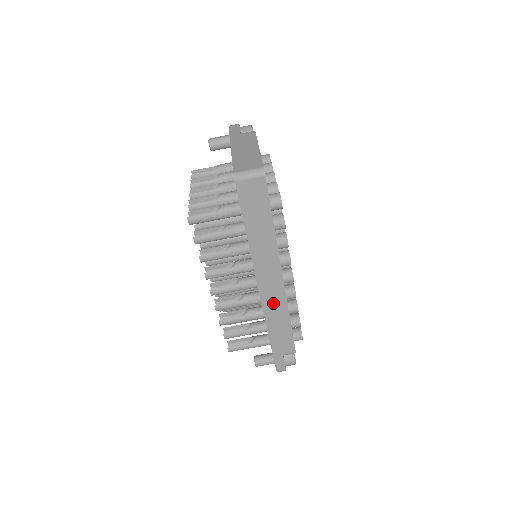
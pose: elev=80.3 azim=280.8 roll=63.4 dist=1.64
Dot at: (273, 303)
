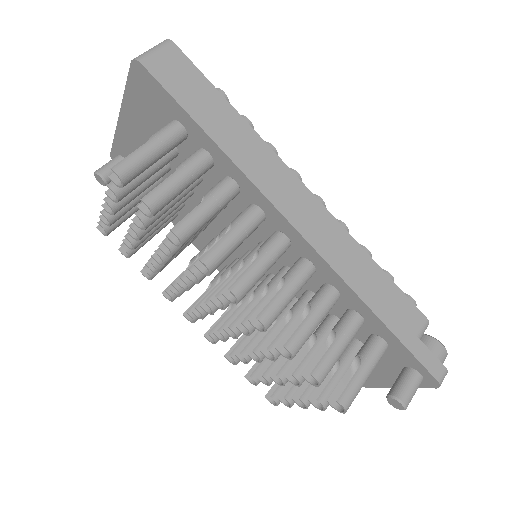
Dot at: (328, 240)
